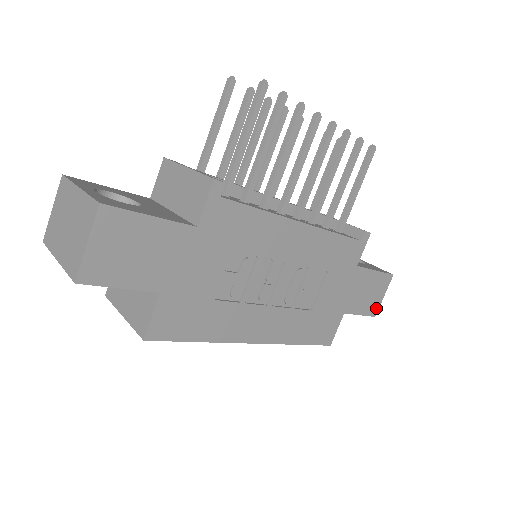
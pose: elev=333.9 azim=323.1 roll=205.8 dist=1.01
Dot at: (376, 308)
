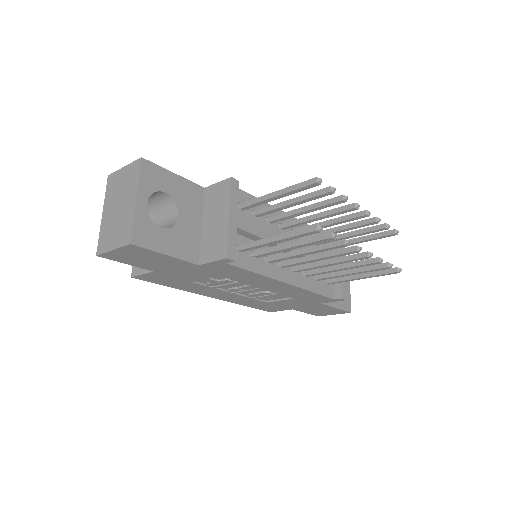
Dot at: (322, 315)
